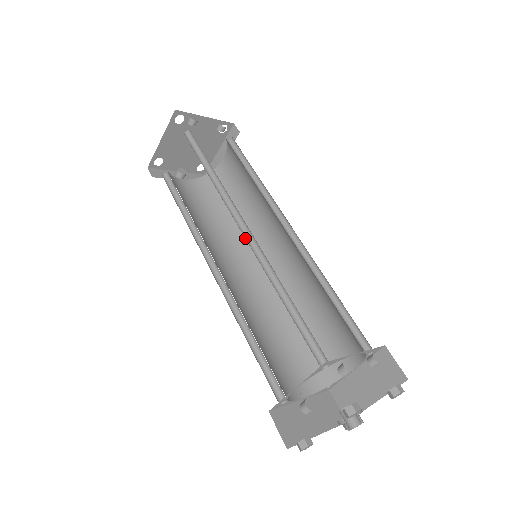
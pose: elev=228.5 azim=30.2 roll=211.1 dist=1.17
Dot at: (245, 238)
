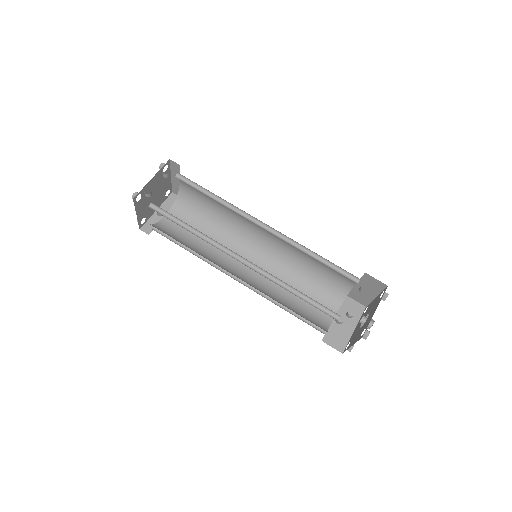
Dot at: (246, 265)
